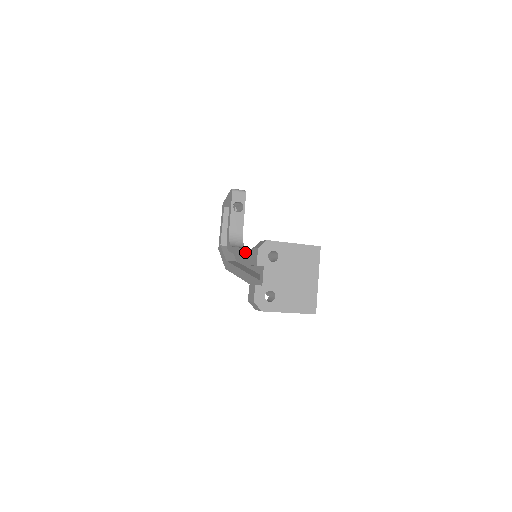
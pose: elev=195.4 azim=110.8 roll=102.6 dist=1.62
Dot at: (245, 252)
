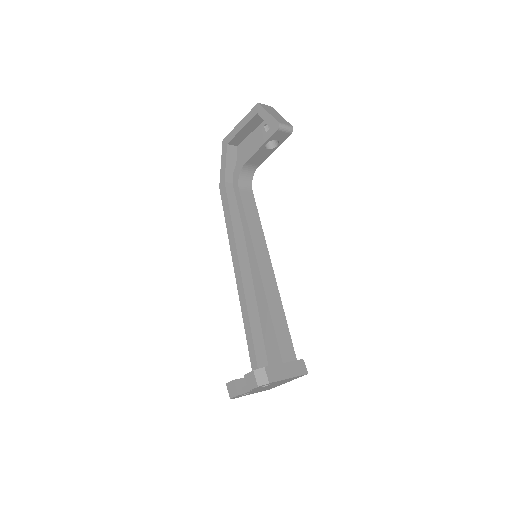
Dot at: (248, 239)
